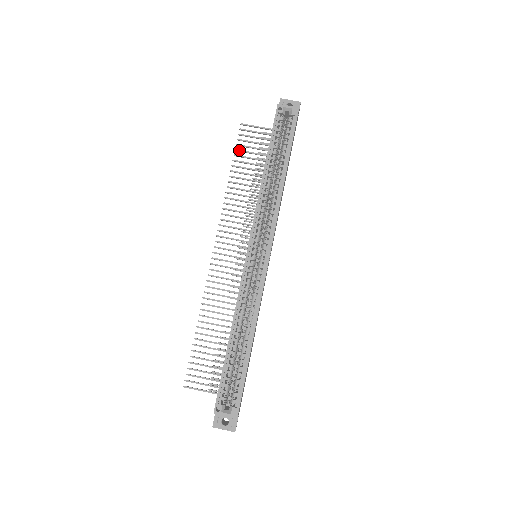
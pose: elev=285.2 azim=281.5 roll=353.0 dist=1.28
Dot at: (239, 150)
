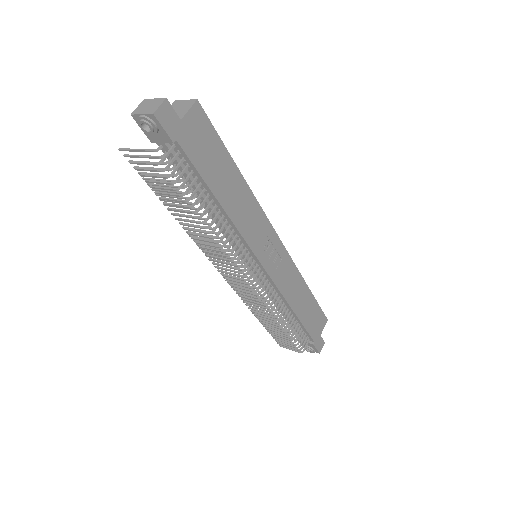
Dot at: occluded
